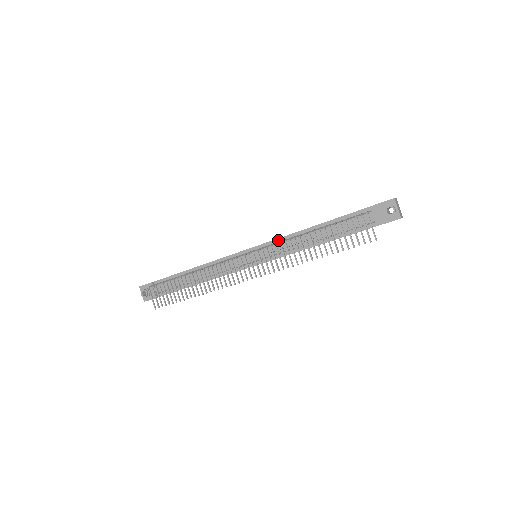
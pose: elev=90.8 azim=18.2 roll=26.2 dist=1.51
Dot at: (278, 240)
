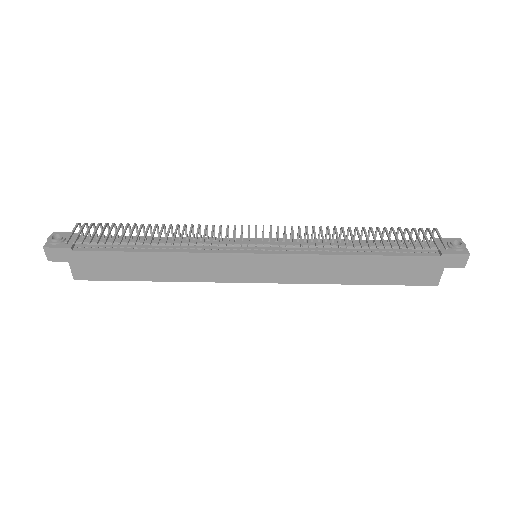
Dot at: occluded
